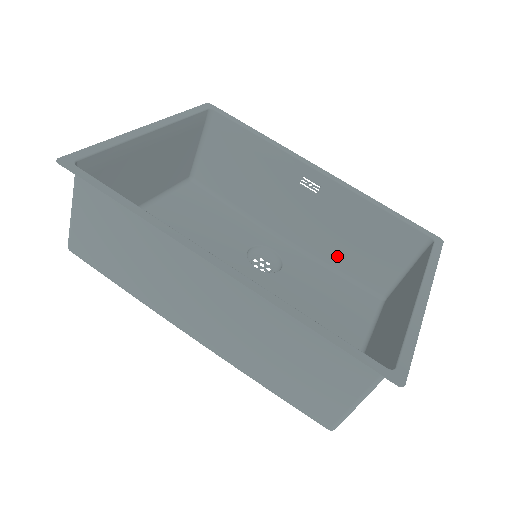
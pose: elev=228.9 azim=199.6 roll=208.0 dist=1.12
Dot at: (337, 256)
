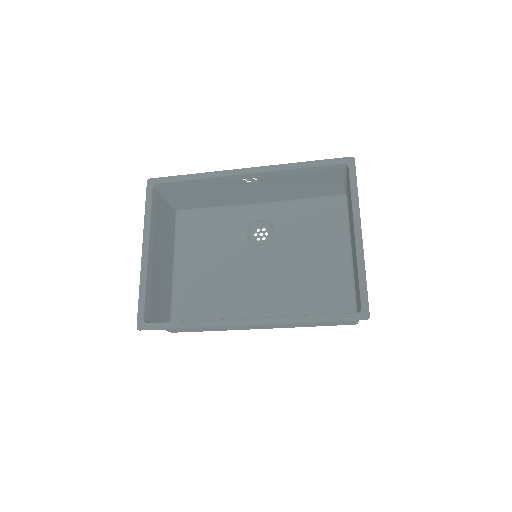
Dot at: (299, 195)
